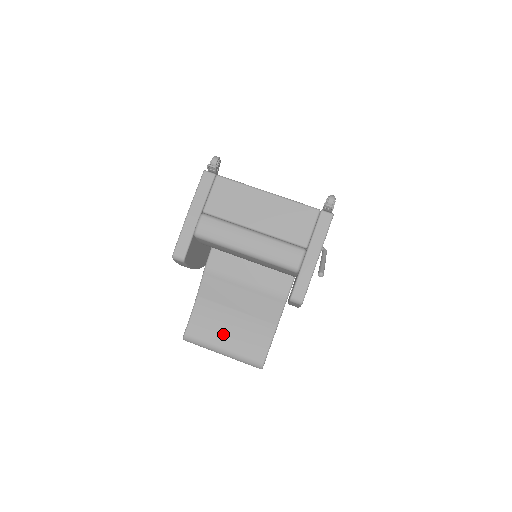
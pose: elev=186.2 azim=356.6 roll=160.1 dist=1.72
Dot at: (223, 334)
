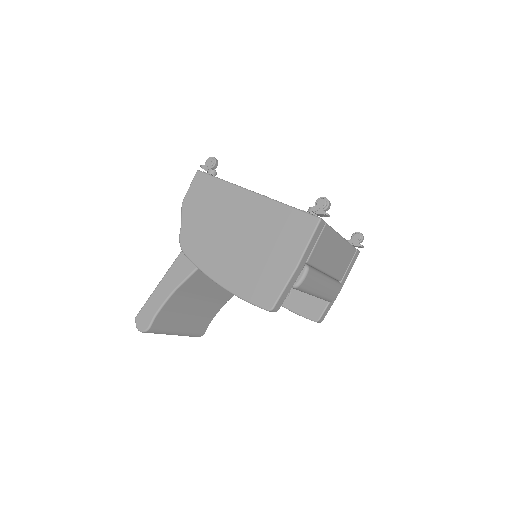
Dot at: (183, 319)
